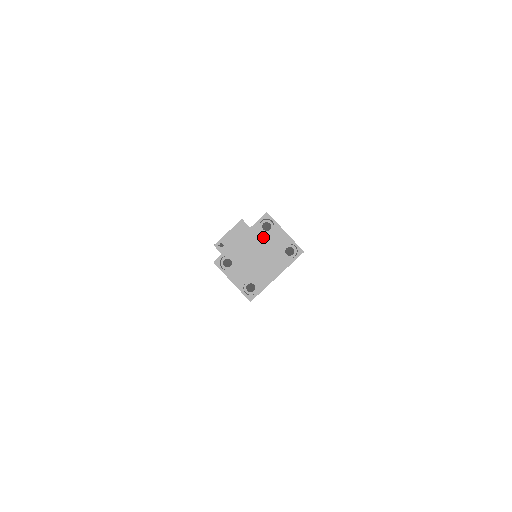
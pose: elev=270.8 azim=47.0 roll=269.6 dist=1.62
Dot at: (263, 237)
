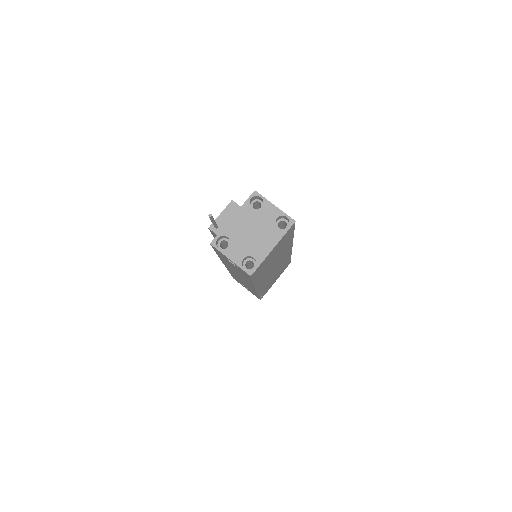
Dot at: (254, 213)
